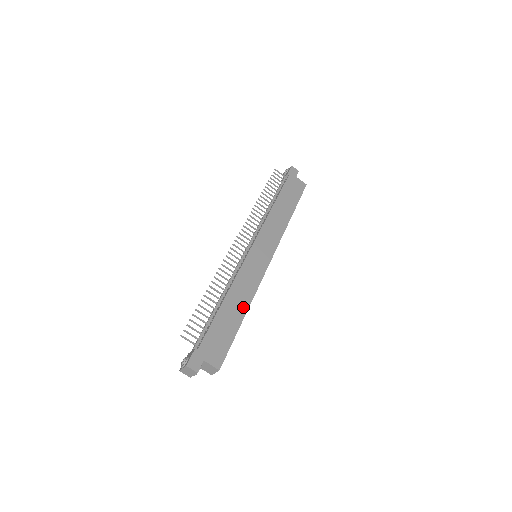
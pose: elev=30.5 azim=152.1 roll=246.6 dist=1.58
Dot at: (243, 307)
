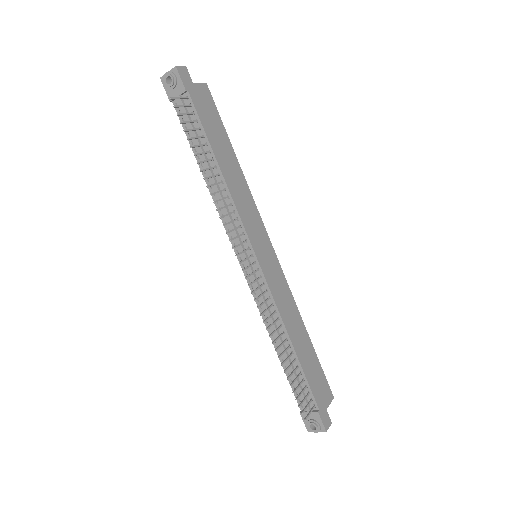
Dot at: (301, 328)
